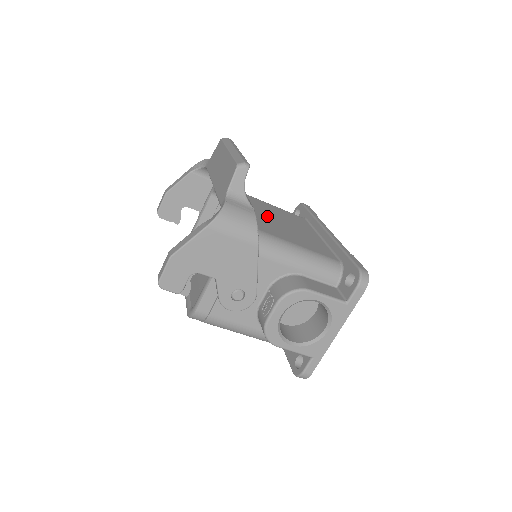
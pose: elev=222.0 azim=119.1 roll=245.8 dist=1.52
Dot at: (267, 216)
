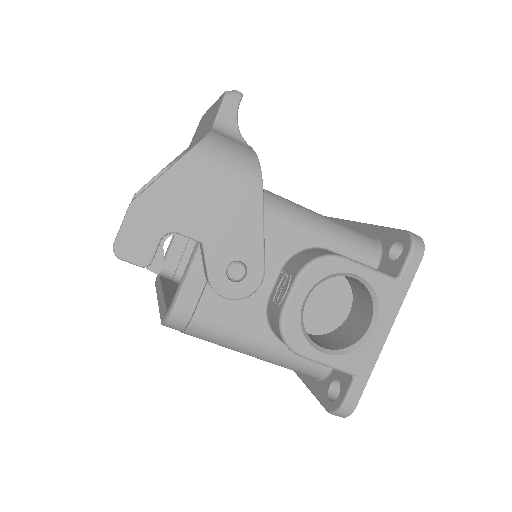
Dot at: occluded
